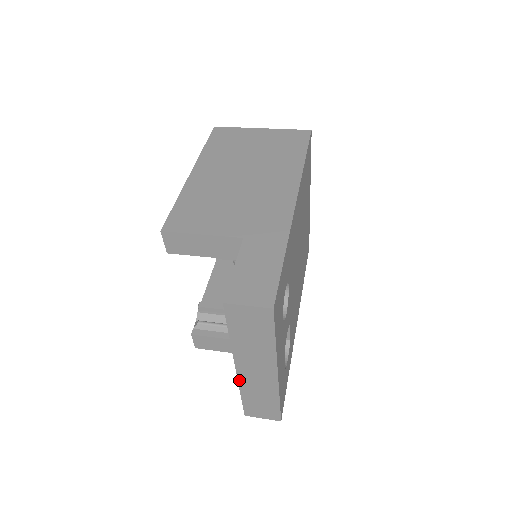
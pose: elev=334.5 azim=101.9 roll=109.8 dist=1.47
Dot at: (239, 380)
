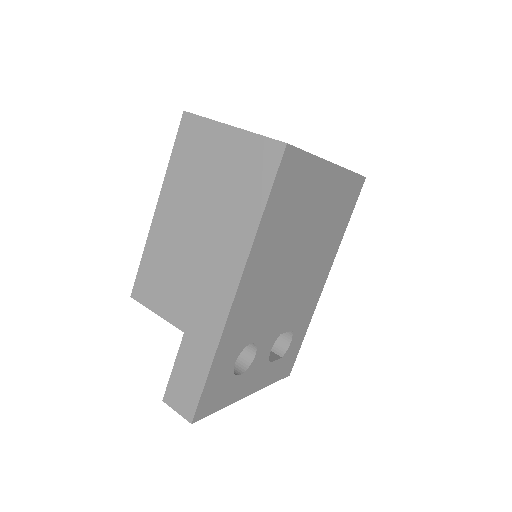
Dot at: occluded
